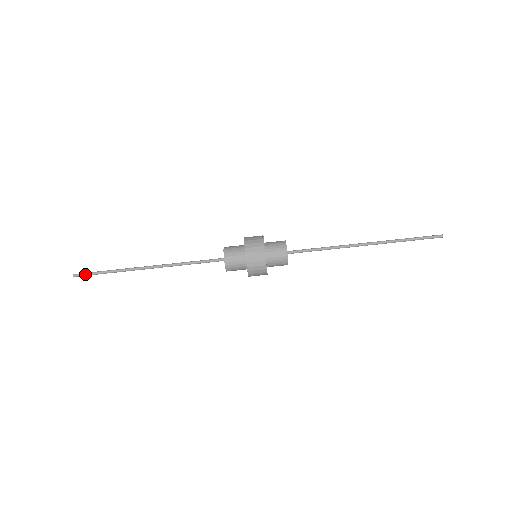
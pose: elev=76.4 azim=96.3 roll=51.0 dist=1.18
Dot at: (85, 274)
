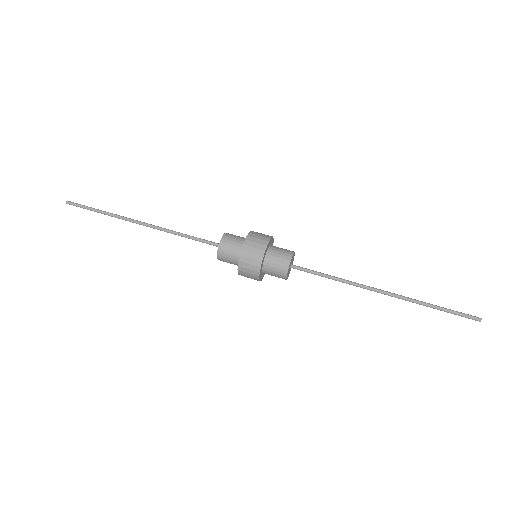
Dot at: (80, 204)
